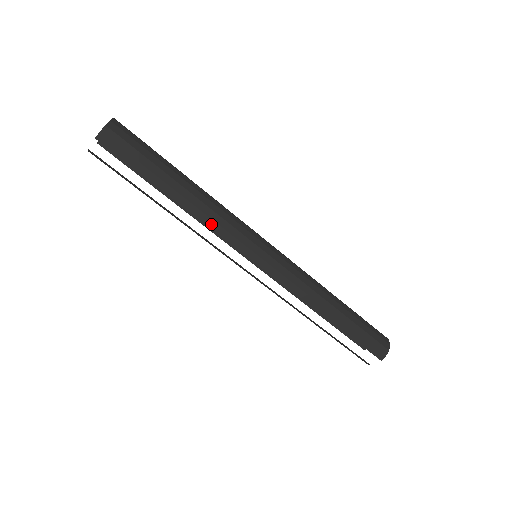
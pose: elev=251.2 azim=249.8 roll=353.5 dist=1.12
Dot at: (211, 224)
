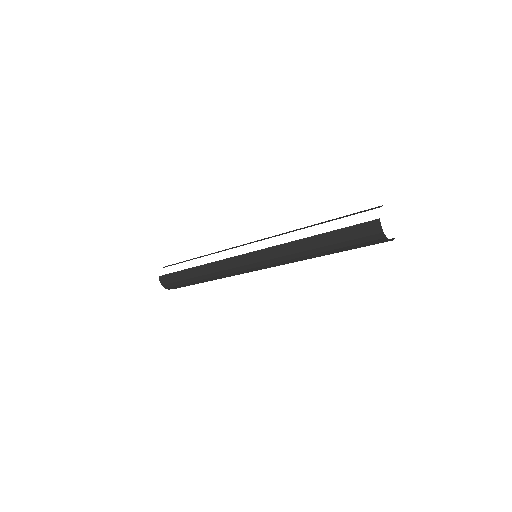
Dot at: (218, 252)
